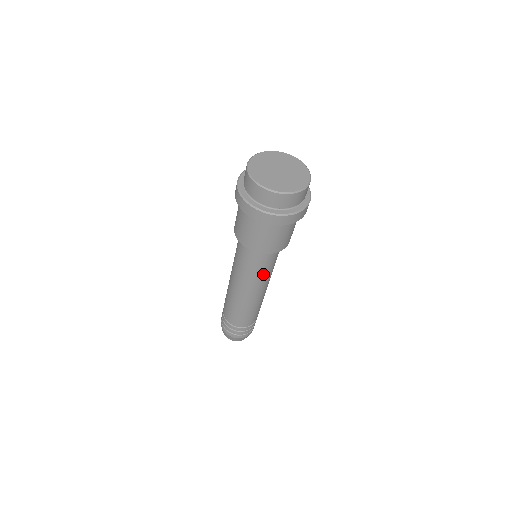
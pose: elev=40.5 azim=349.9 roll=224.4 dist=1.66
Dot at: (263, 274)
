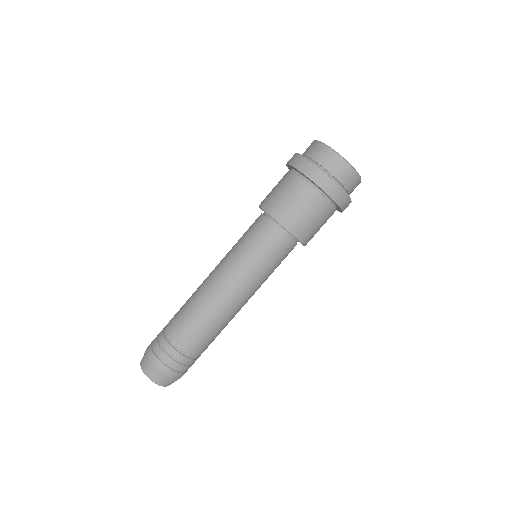
Dot at: (264, 271)
